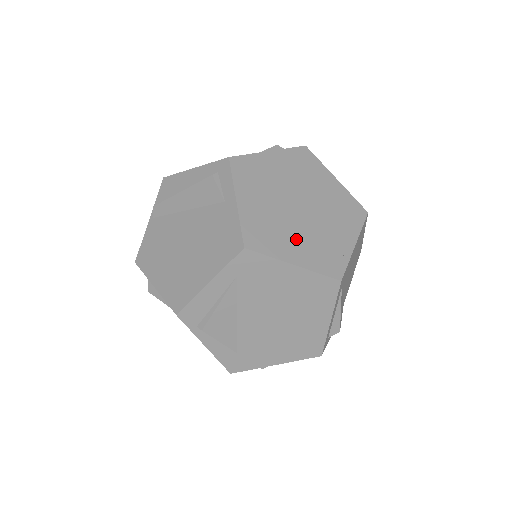
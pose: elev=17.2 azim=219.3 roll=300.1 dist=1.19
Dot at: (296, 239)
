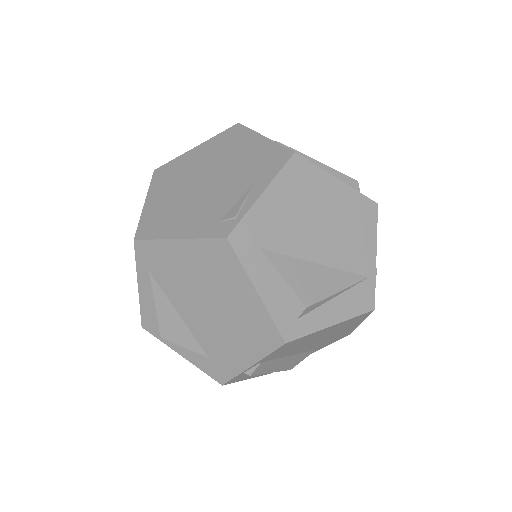
Dot at: (189, 214)
